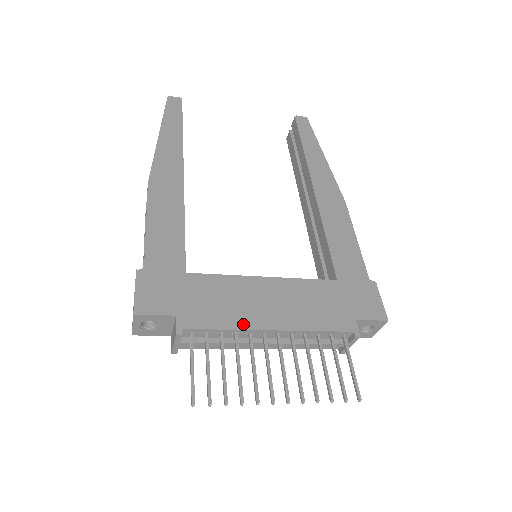
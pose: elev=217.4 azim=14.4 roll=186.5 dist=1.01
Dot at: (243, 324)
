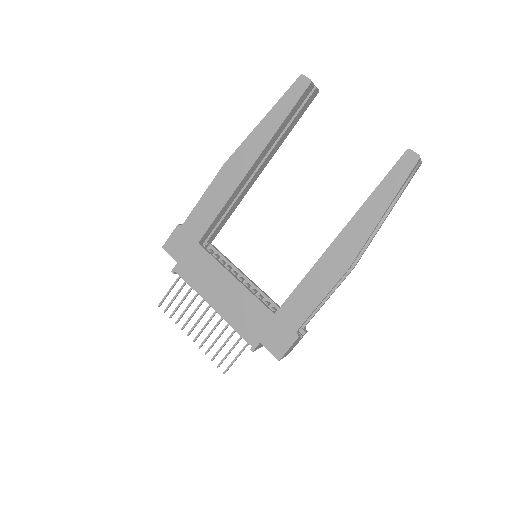
Dot at: (201, 292)
